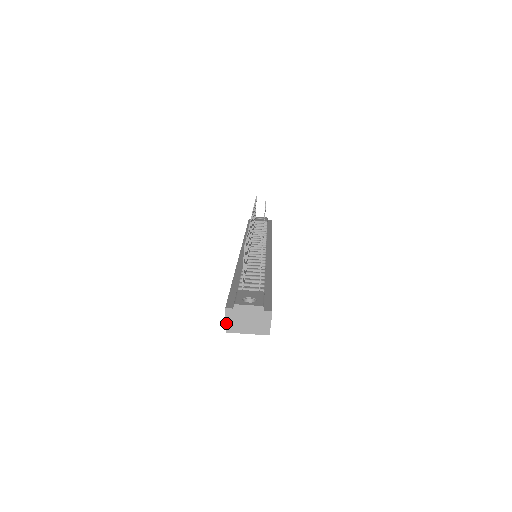
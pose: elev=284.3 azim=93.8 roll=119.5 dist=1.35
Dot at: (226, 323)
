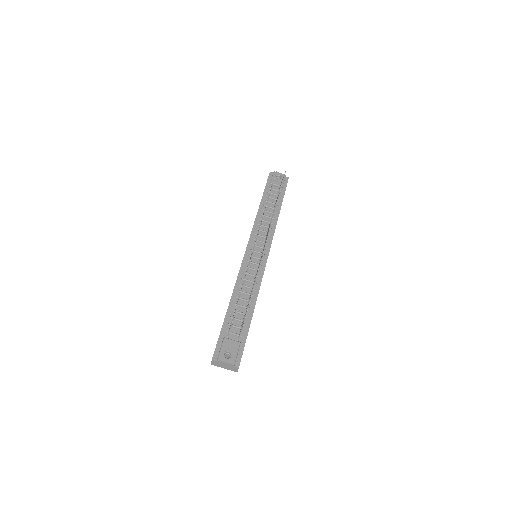
Dot at: (211, 364)
